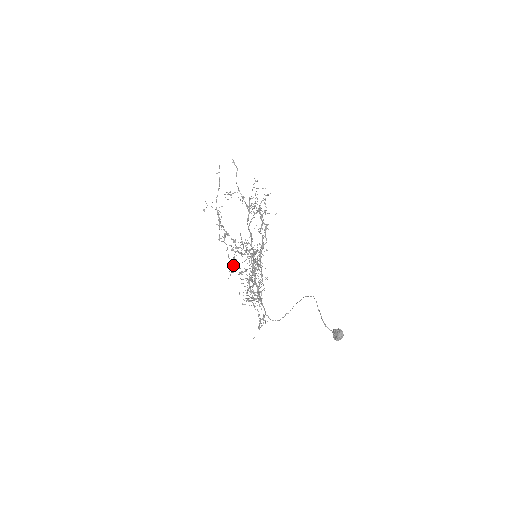
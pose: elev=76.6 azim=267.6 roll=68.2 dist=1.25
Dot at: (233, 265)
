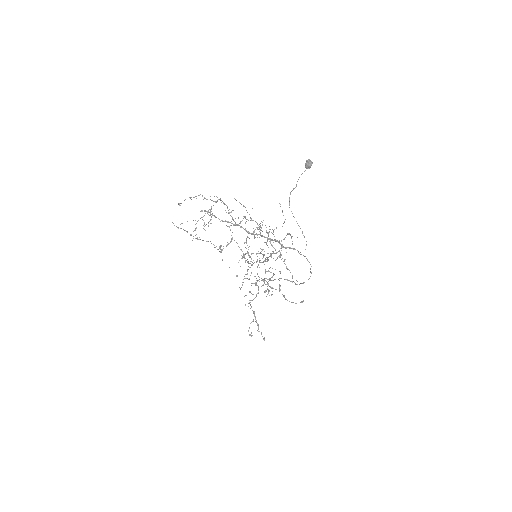
Dot at: (245, 254)
